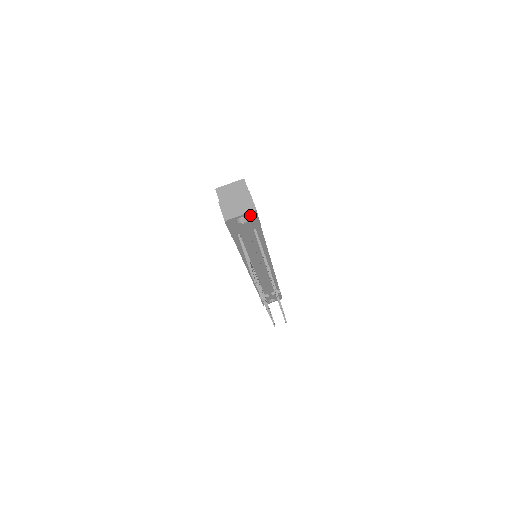
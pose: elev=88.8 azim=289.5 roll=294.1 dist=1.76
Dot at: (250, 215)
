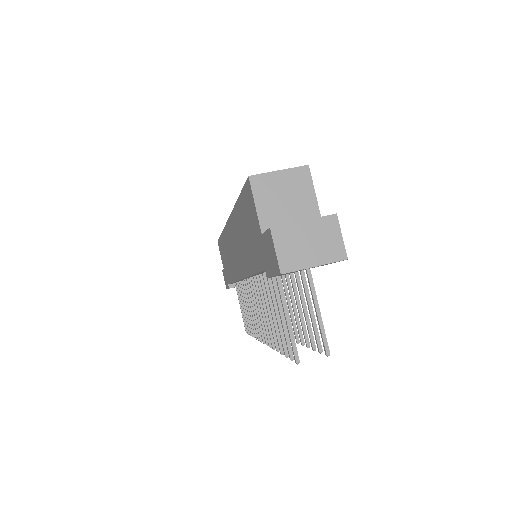
Dot at: occluded
